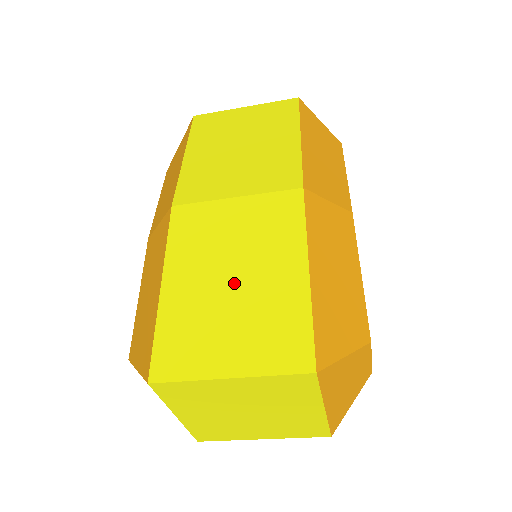
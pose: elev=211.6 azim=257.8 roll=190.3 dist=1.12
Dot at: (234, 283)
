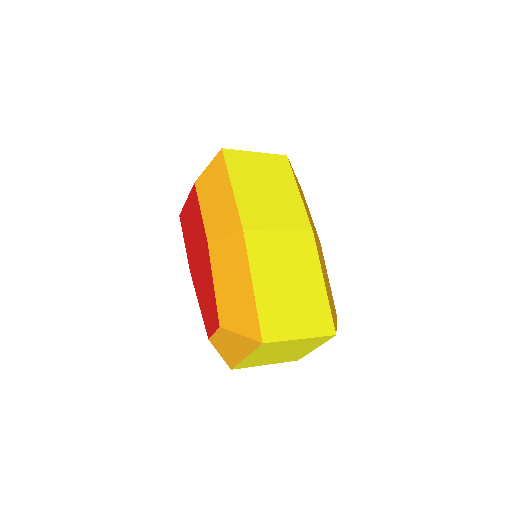
Dot at: (292, 287)
